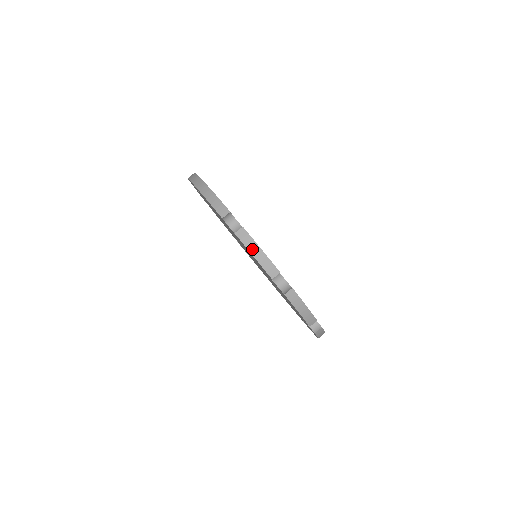
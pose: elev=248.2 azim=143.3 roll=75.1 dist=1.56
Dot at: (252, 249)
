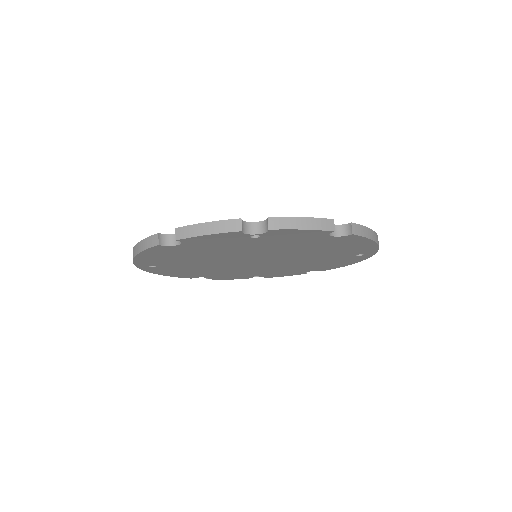
Dot at: (199, 232)
